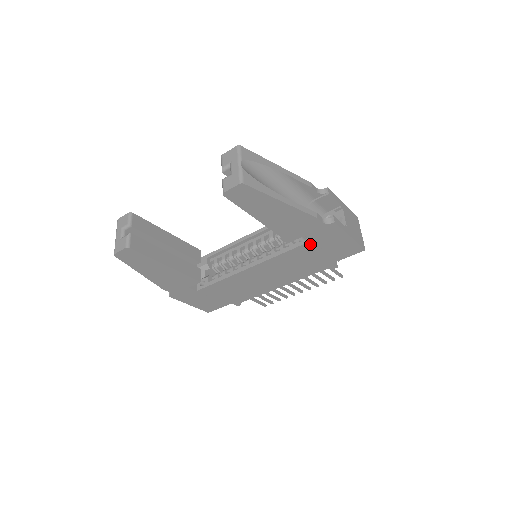
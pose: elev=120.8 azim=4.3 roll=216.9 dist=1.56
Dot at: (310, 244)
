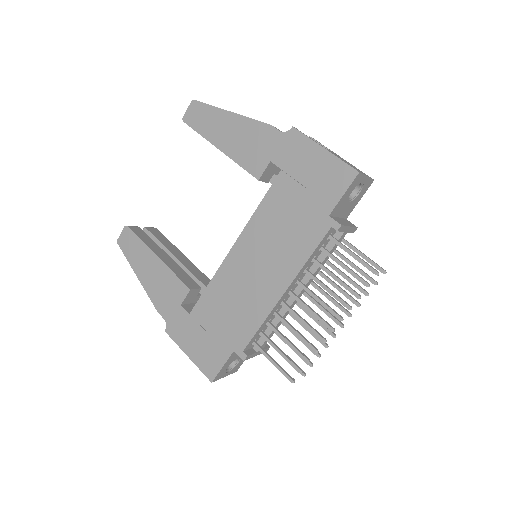
Dot at: (283, 178)
